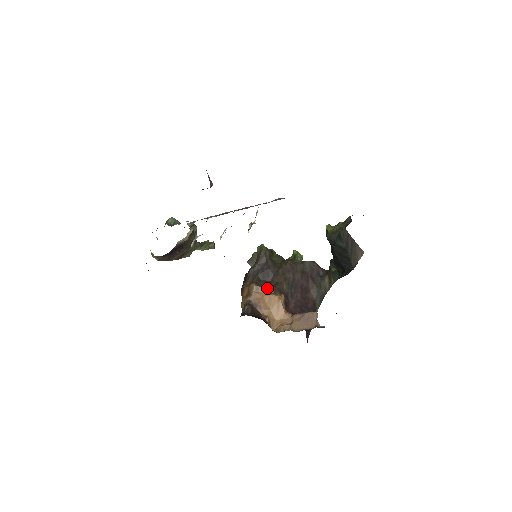
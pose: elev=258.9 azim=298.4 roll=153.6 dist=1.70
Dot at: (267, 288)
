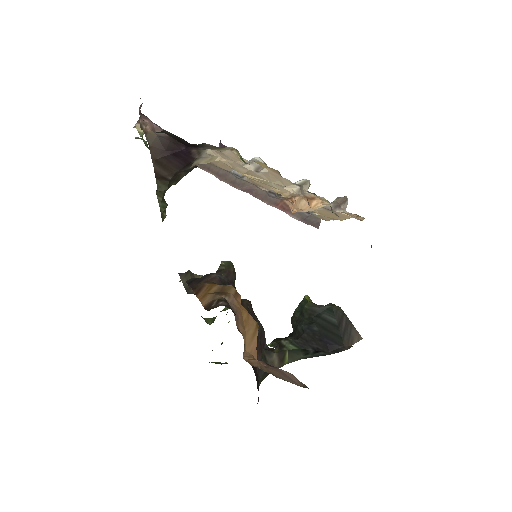
Dot at: occluded
